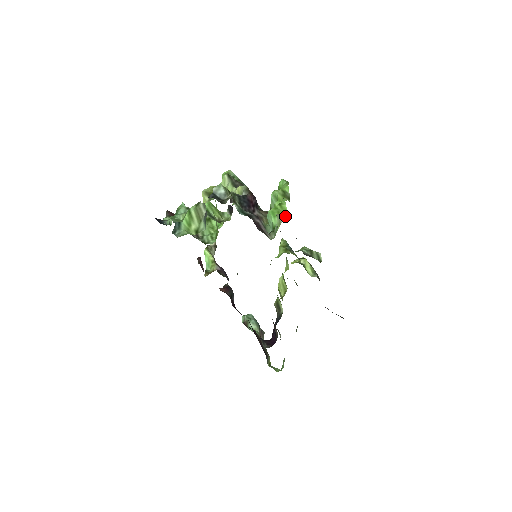
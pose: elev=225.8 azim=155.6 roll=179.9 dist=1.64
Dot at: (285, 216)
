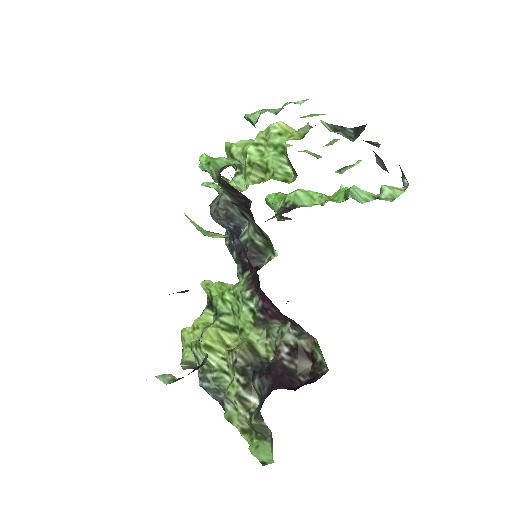
Dot at: occluded
